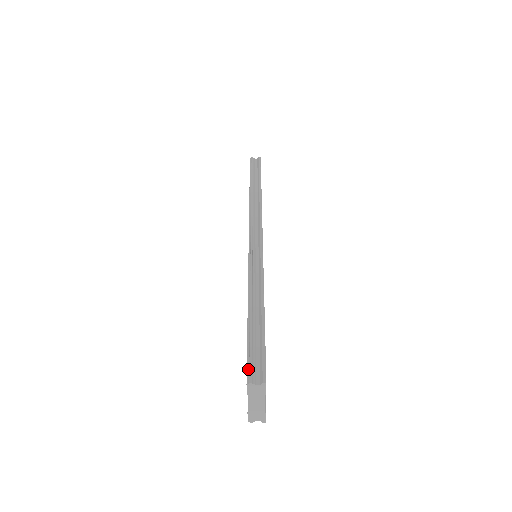
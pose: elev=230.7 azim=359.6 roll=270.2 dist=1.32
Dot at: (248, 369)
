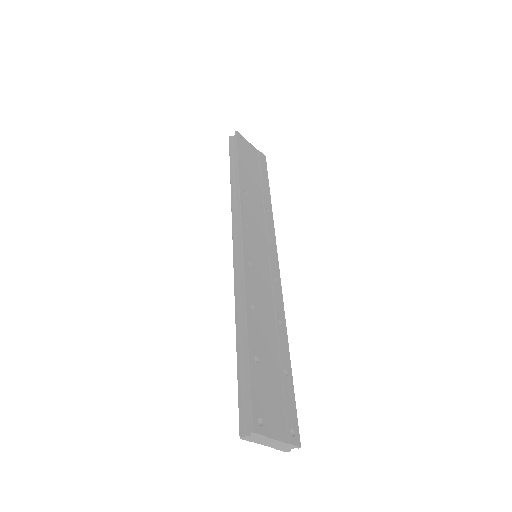
Dot at: (239, 419)
